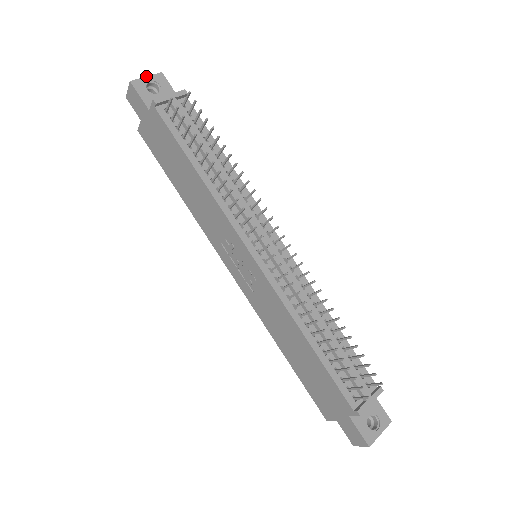
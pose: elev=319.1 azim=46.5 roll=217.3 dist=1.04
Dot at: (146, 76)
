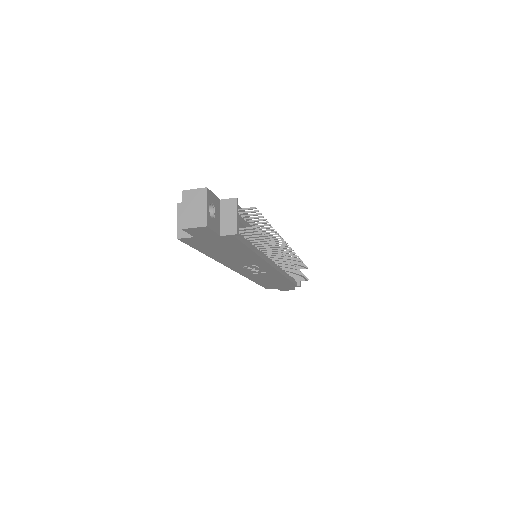
Dot at: (207, 206)
